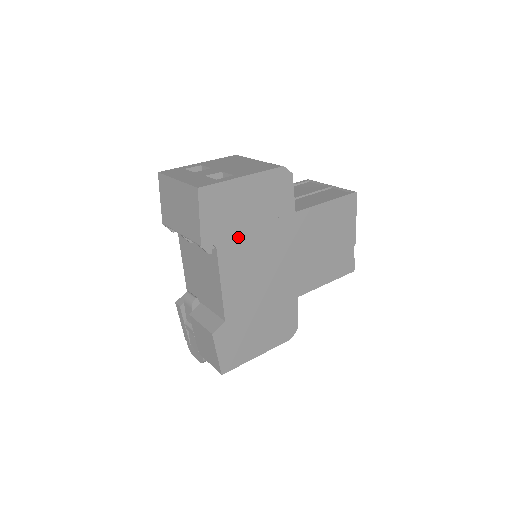
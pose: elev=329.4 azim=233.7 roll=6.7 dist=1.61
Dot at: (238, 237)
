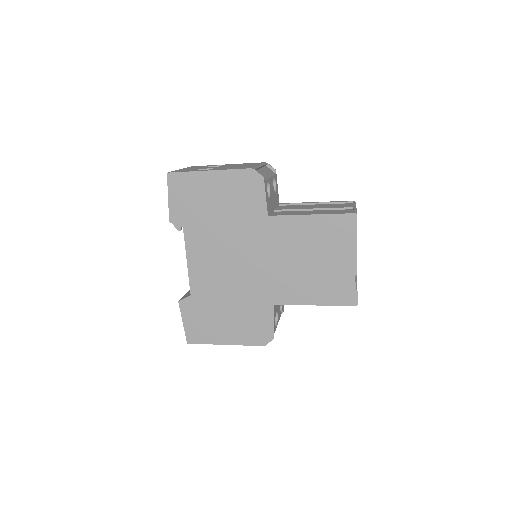
Dot at: (204, 223)
